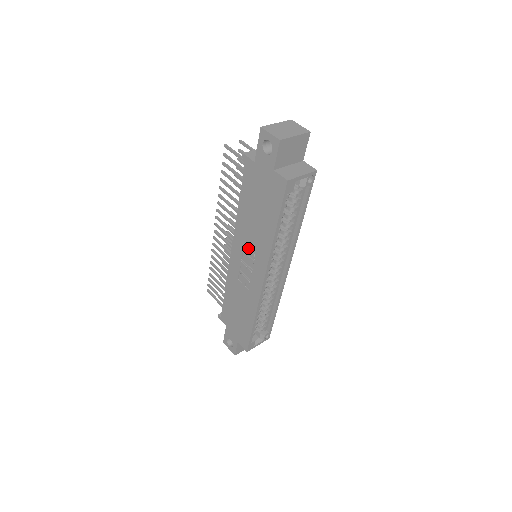
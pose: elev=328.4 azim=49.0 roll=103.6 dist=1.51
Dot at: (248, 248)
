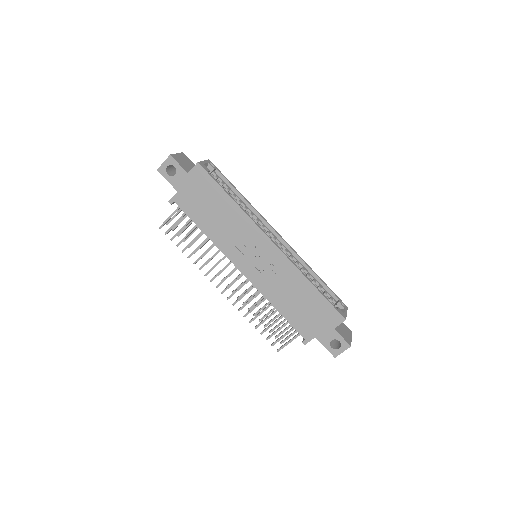
Dot at: (241, 245)
